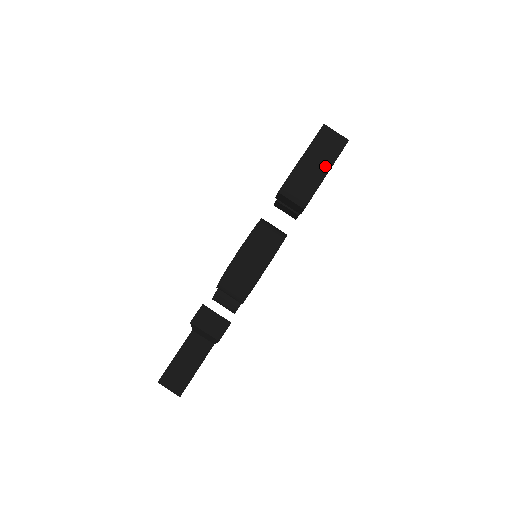
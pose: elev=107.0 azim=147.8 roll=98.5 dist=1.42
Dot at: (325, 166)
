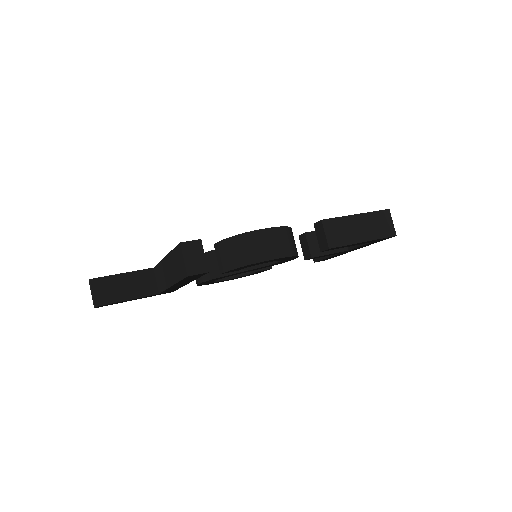
Dot at: (367, 235)
